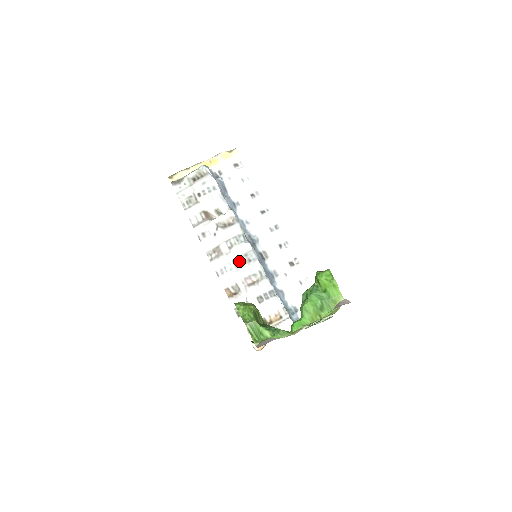
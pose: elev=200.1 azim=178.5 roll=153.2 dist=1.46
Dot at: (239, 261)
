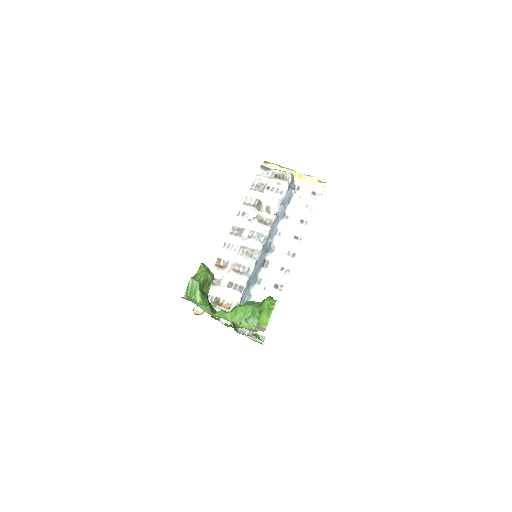
Dot at: (245, 250)
